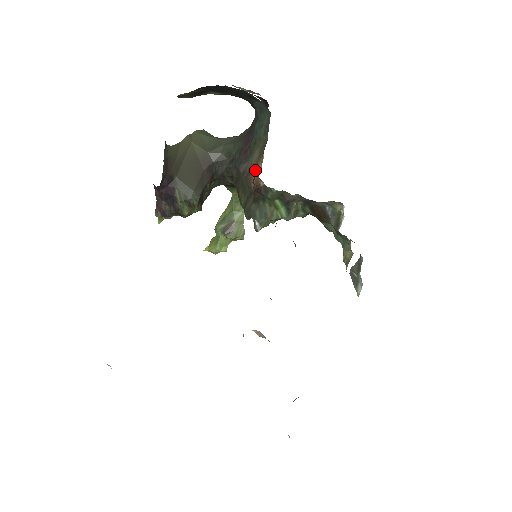
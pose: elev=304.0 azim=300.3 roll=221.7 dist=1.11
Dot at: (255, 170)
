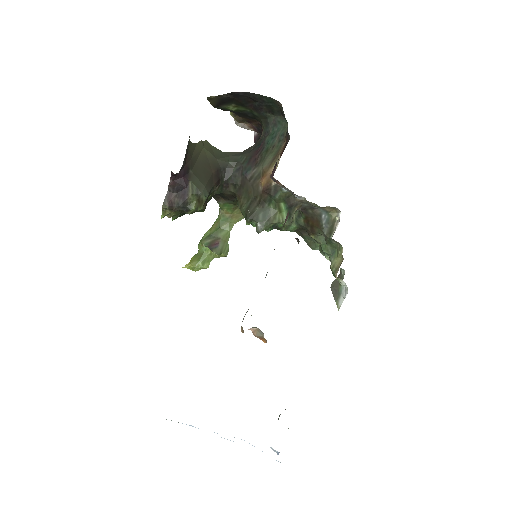
Dot at: (275, 165)
